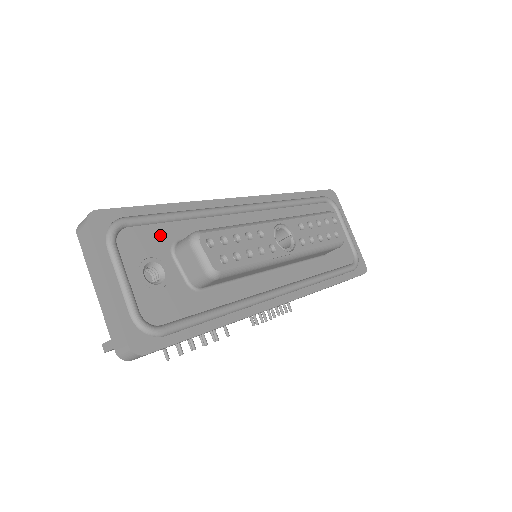
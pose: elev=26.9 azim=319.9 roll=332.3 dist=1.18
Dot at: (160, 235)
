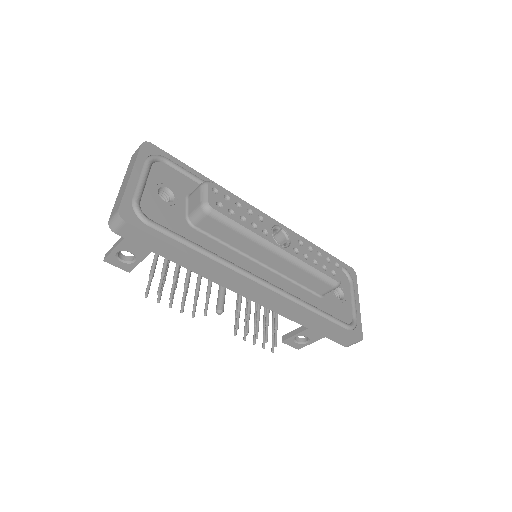
Dot at: (185, 183)
